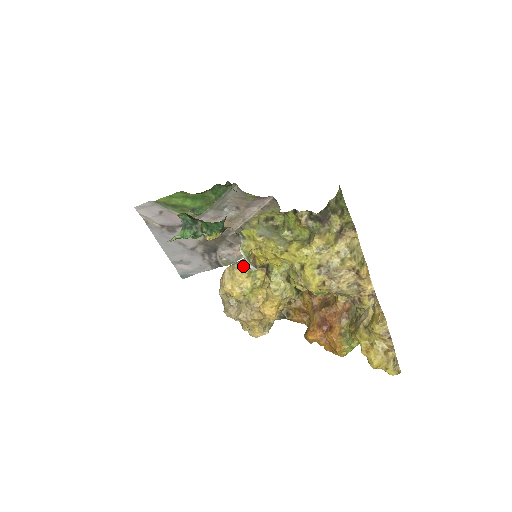
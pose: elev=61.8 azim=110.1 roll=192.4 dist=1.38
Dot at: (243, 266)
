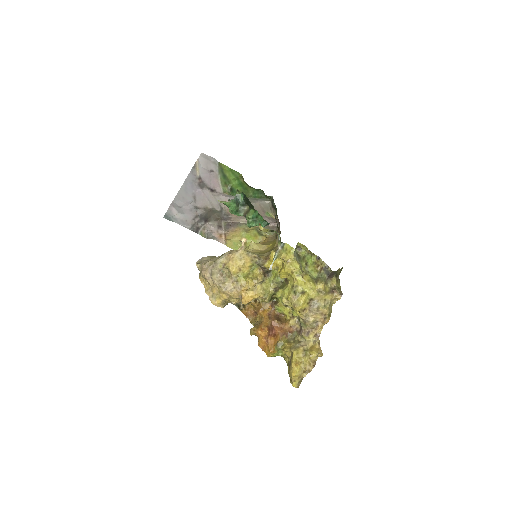
Dot at: (254, 258)
